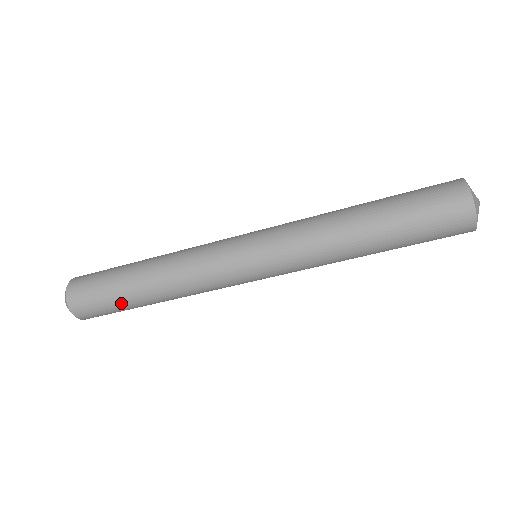
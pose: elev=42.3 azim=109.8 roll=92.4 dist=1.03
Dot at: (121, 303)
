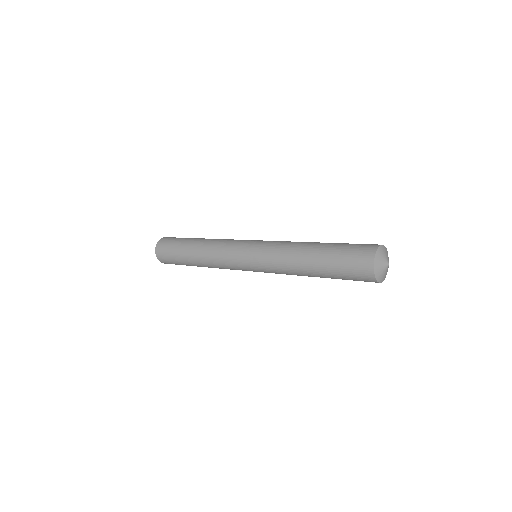
Dot at: (180, 260)
